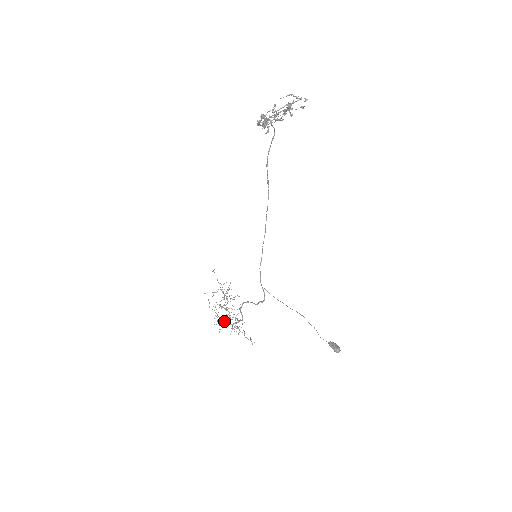
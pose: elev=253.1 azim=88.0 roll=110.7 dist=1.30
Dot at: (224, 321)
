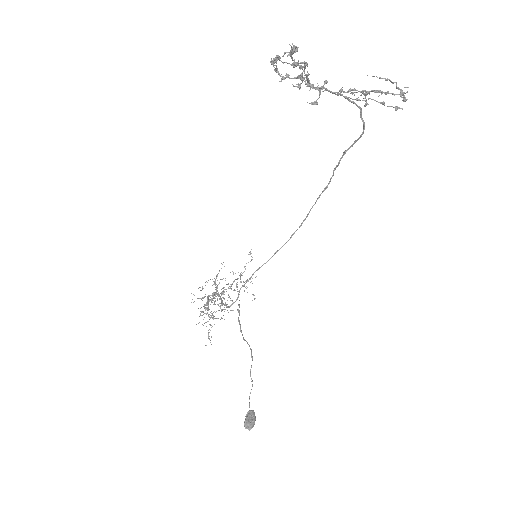
Dot at: (211, 302)
